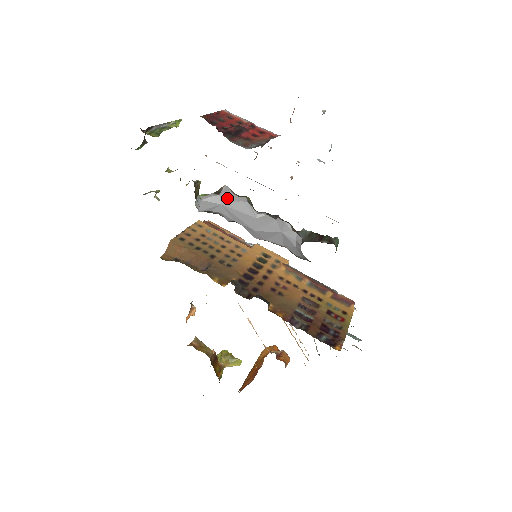
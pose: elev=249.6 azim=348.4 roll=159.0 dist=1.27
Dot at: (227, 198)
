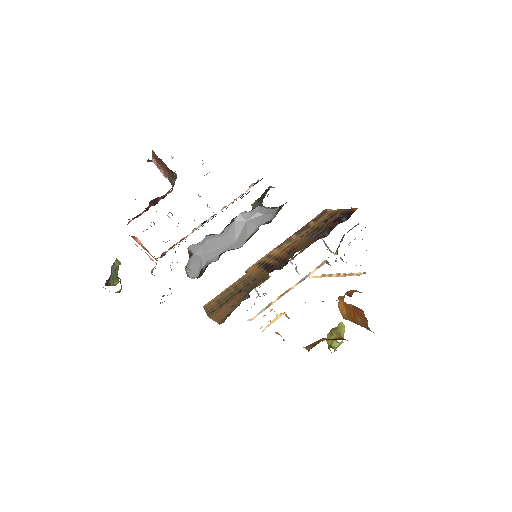
Dot at: (199, 249)
